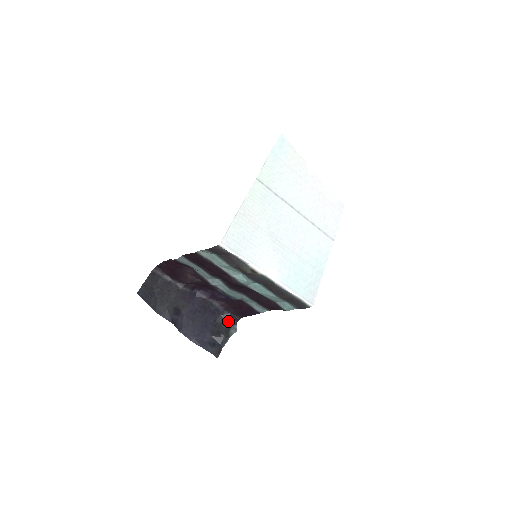
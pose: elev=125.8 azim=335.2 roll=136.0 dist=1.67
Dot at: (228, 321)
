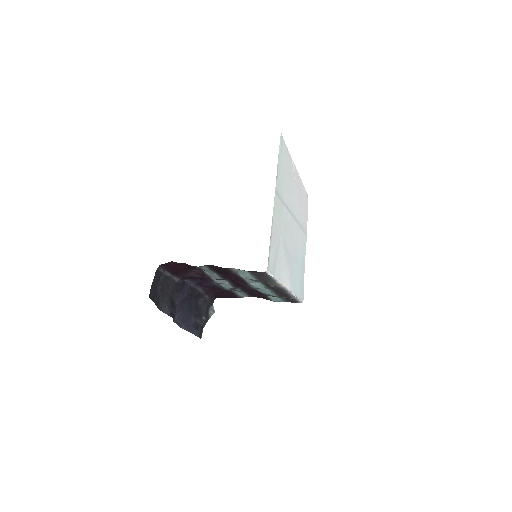
Dot at: (207, 303)
